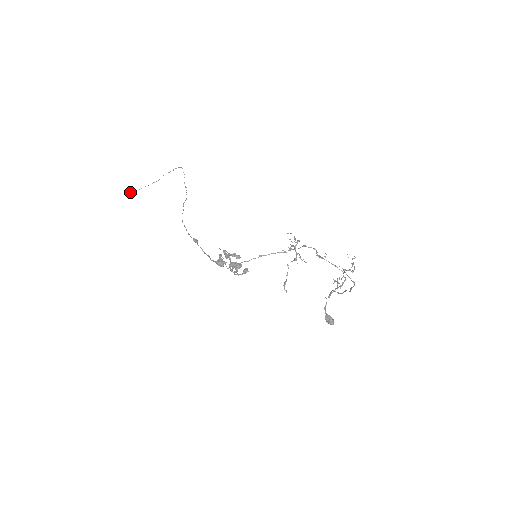
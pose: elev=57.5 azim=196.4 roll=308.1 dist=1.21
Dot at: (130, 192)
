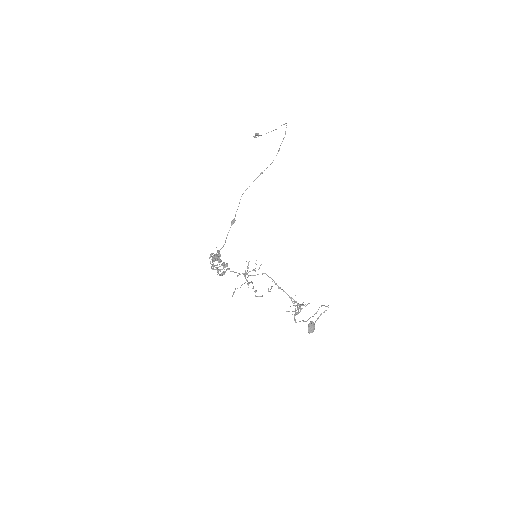
Dot at: (254, 137)
